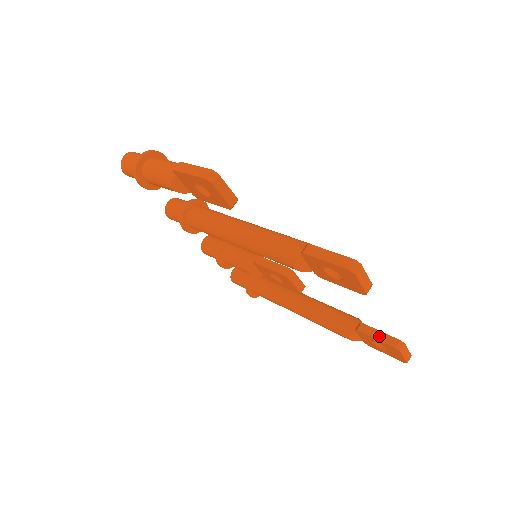
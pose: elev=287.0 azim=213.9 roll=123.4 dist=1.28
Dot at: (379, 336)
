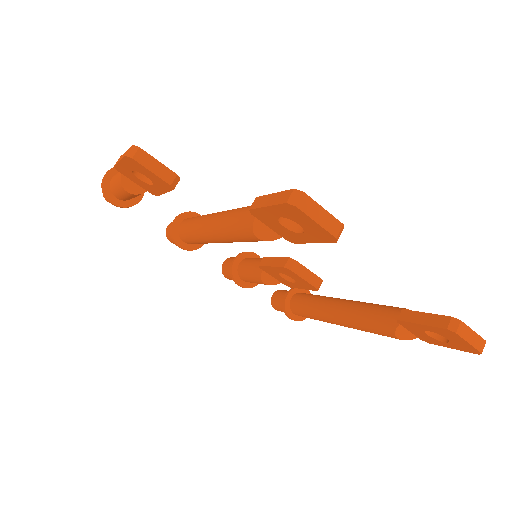
Dot at: (424, 319)
